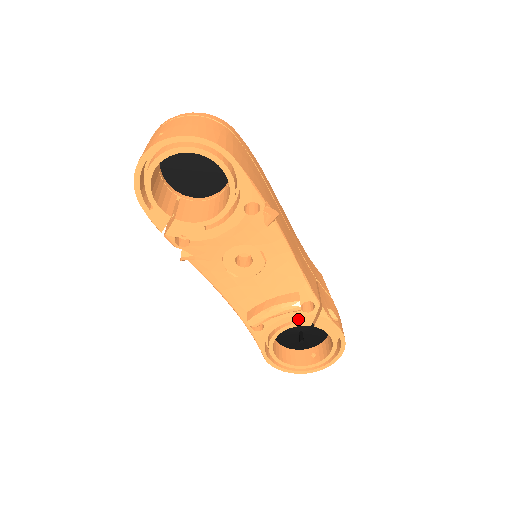
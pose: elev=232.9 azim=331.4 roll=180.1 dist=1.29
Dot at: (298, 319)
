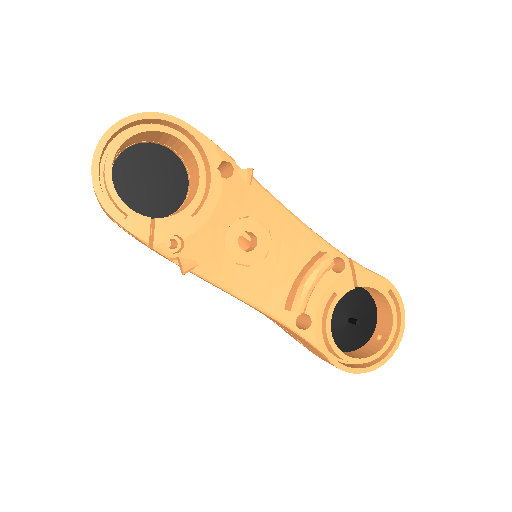
Dot at: (338, 286)
